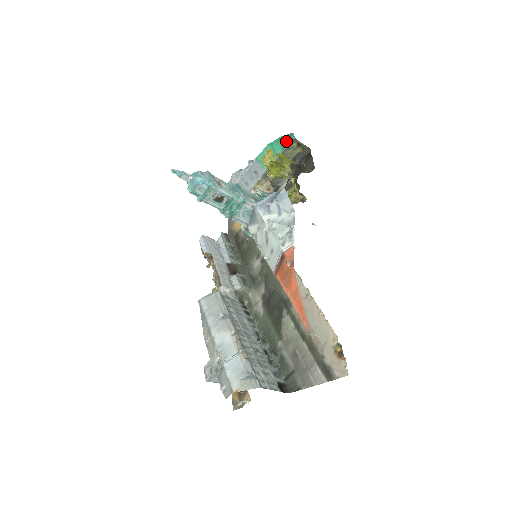
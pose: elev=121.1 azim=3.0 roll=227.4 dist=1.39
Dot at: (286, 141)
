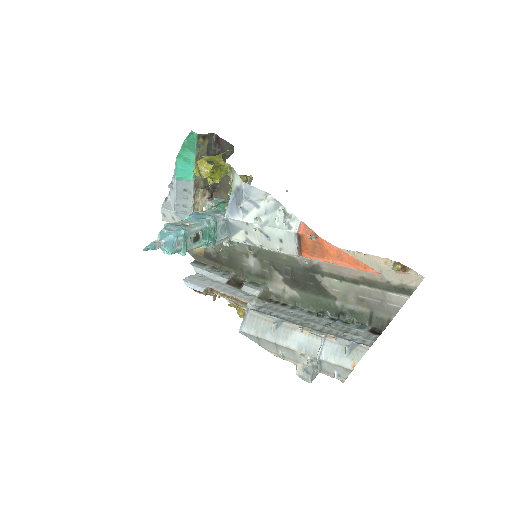
Dot at: (191, 143)
